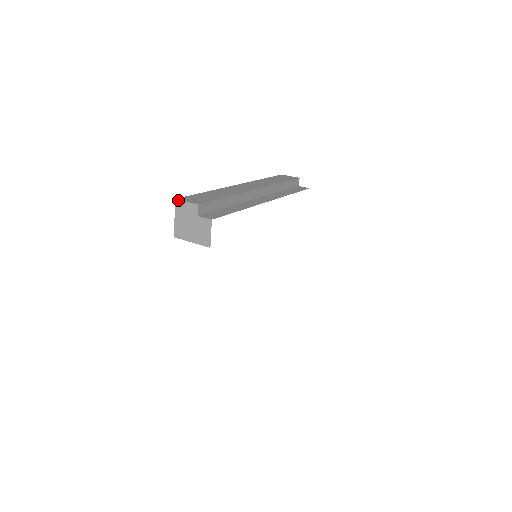
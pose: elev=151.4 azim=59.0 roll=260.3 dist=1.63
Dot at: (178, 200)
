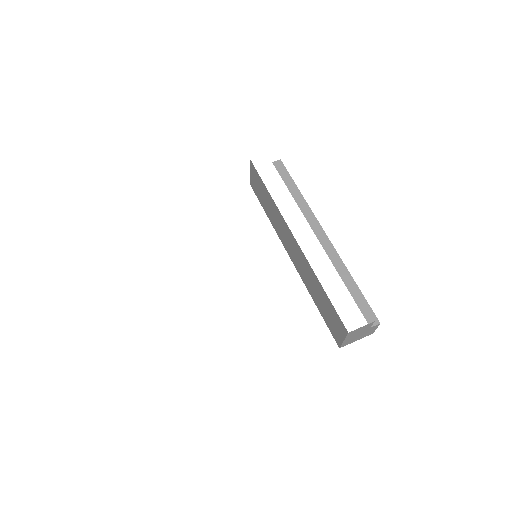
Dot at: occluded
